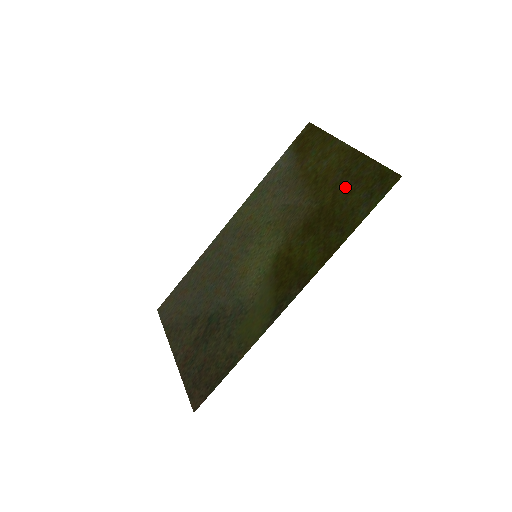
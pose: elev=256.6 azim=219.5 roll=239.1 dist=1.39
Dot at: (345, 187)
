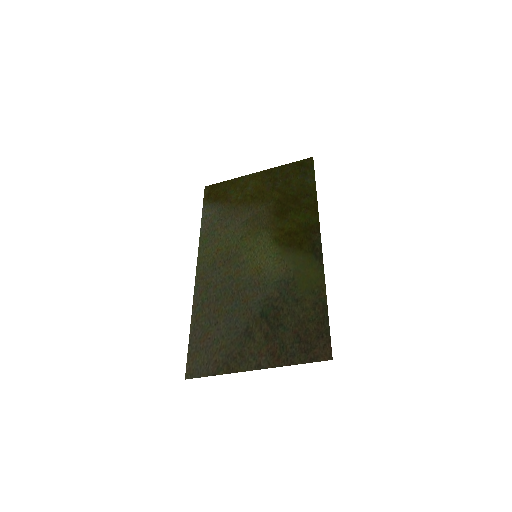
Dot at: (282, 183)
